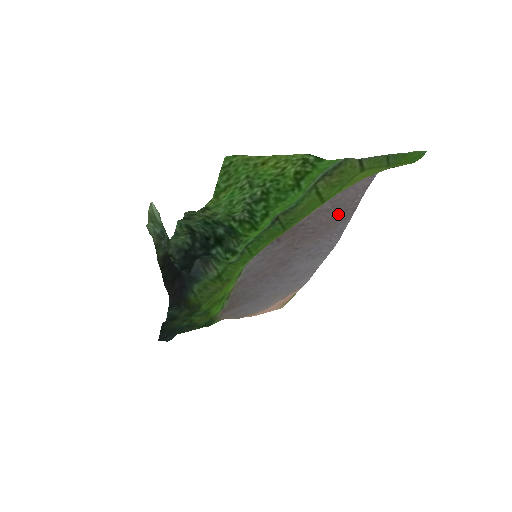
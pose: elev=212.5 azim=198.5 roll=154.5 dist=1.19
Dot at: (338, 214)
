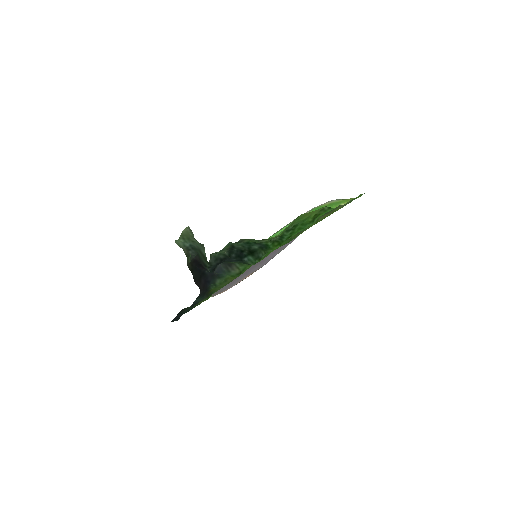
Dot at: occluded
